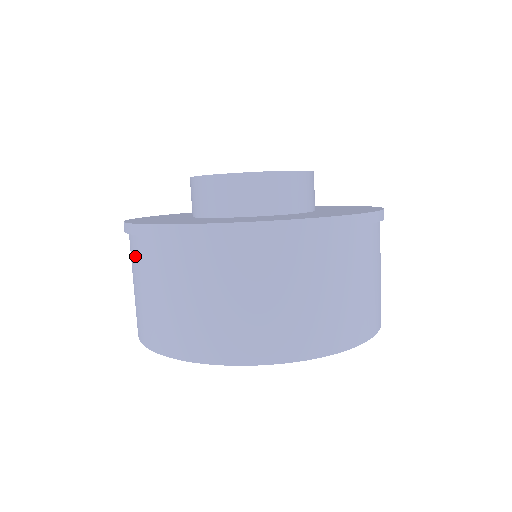
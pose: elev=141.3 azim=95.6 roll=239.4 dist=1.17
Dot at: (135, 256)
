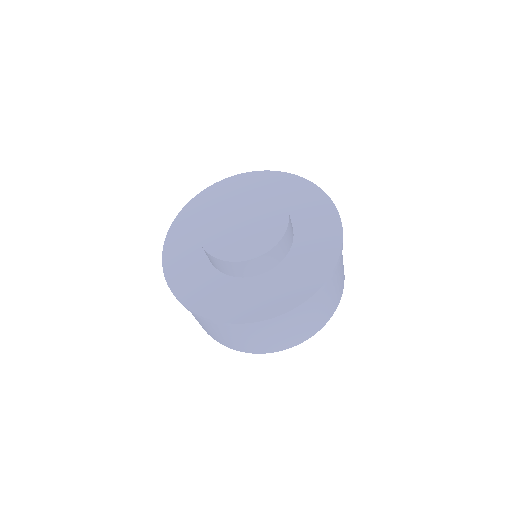
Dot at: (233, 330)
